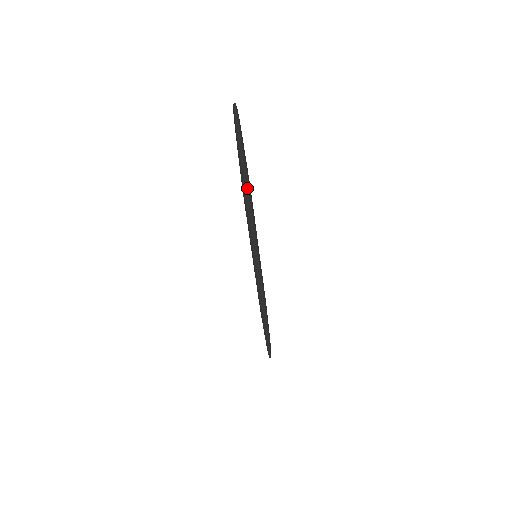
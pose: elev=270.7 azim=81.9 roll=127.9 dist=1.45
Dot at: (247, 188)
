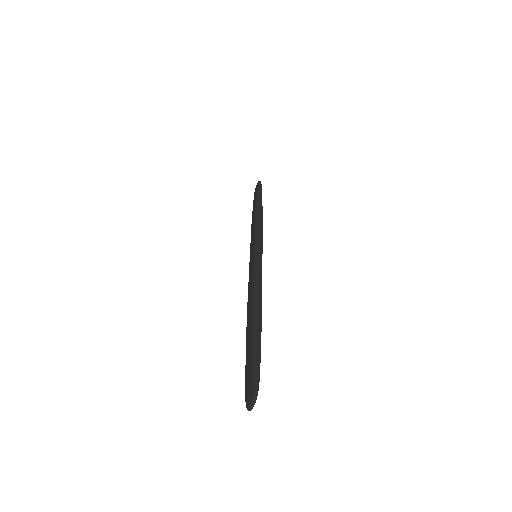
Dot at: occluded
